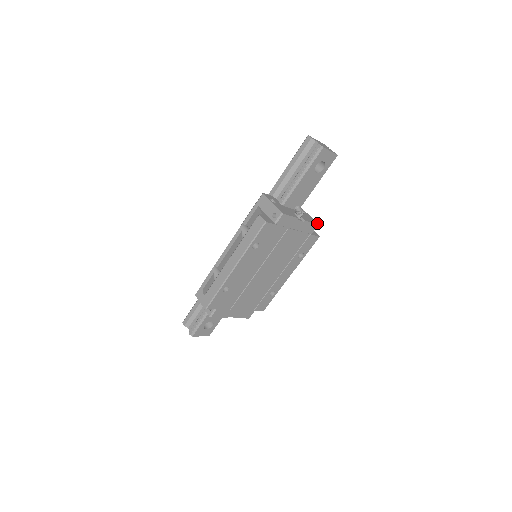
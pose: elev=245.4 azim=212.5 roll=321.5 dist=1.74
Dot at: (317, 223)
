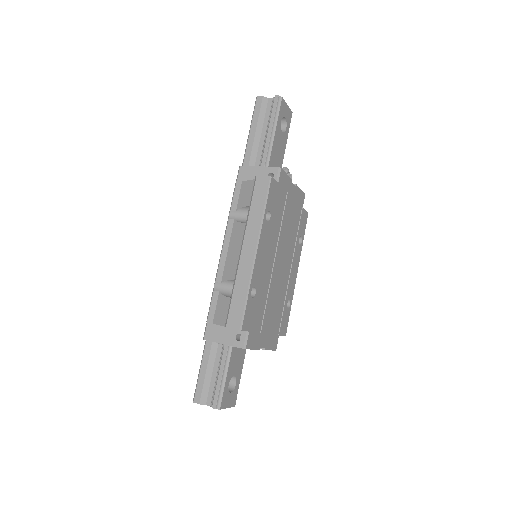
Dot at: occluded
